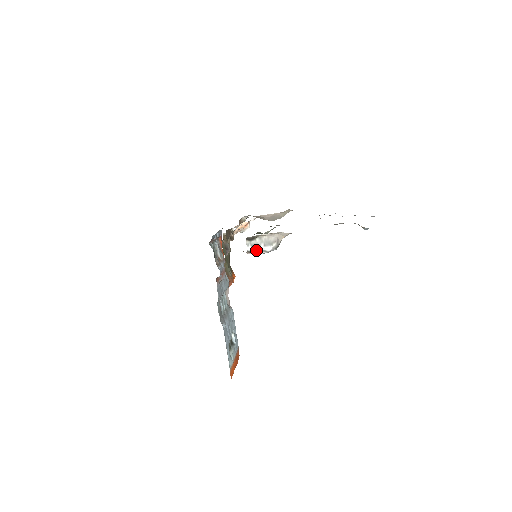
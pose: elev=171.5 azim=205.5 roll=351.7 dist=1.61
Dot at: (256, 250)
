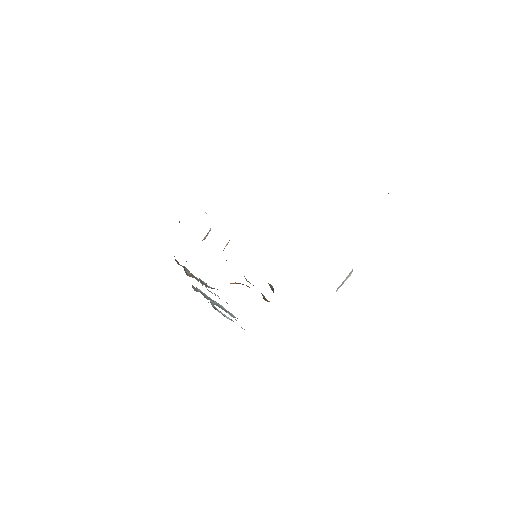
Dot at: occluded
